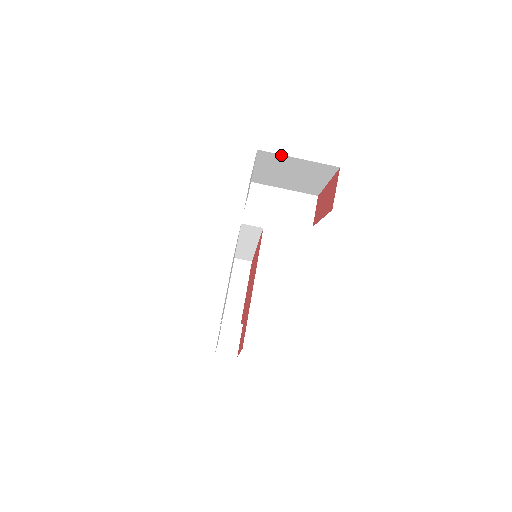
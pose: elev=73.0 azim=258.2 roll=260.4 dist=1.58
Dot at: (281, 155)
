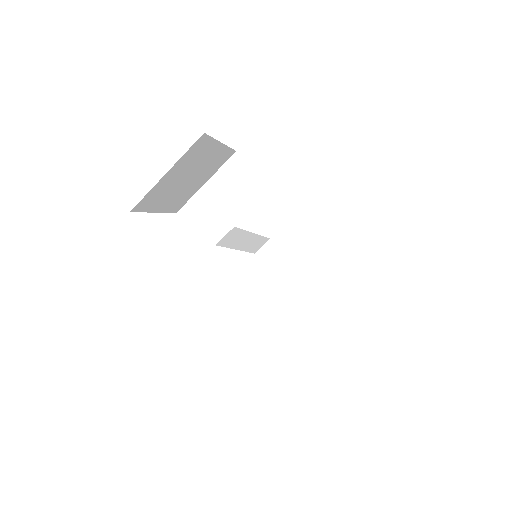
Dot at: (151, 190)
